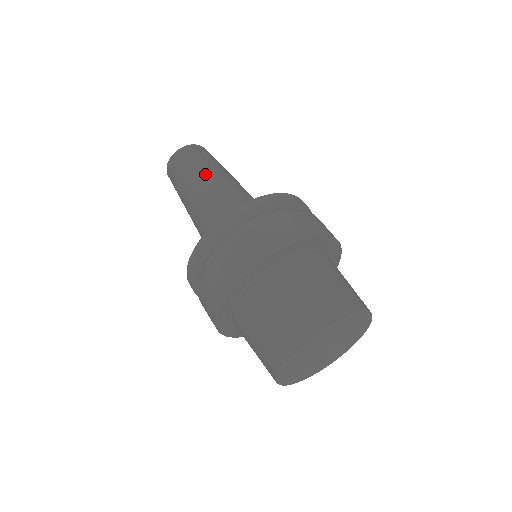
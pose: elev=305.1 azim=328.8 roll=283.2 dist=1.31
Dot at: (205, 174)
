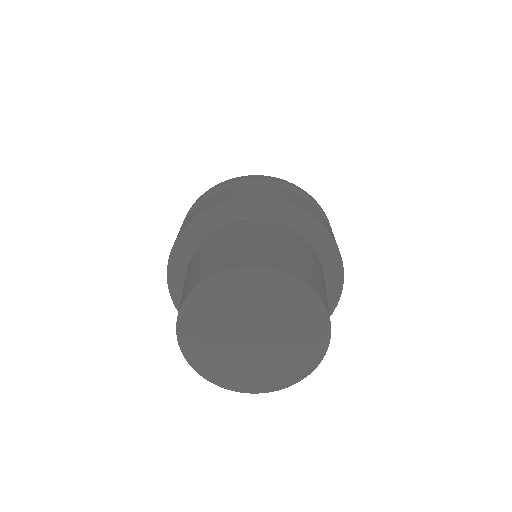
Dot at: occluded
